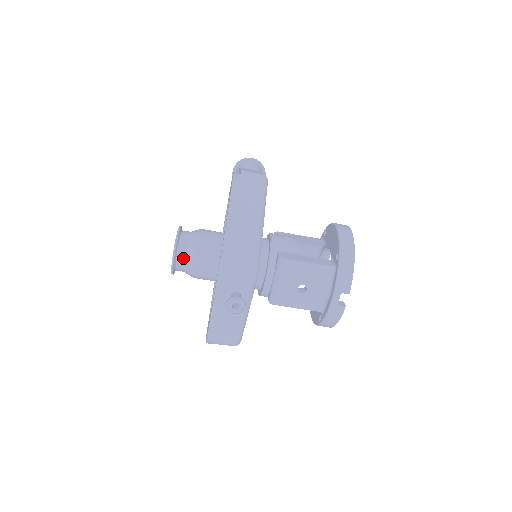
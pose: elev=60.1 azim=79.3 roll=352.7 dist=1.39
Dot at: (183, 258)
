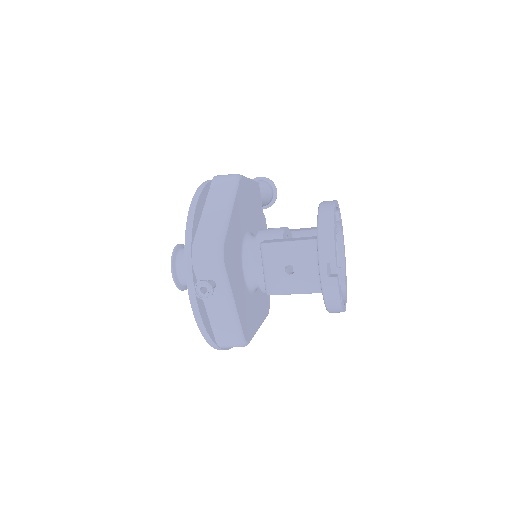
Dot at: (182, 270)
